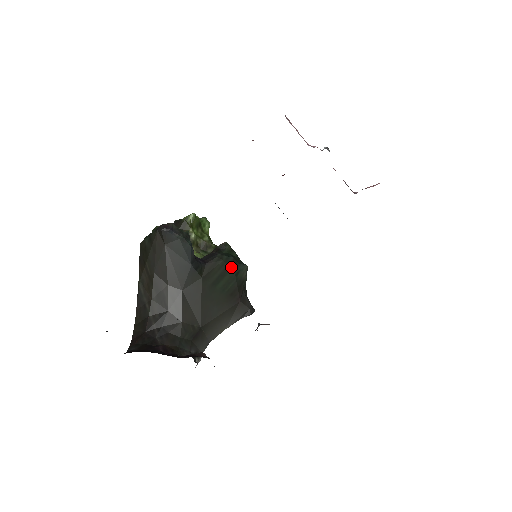
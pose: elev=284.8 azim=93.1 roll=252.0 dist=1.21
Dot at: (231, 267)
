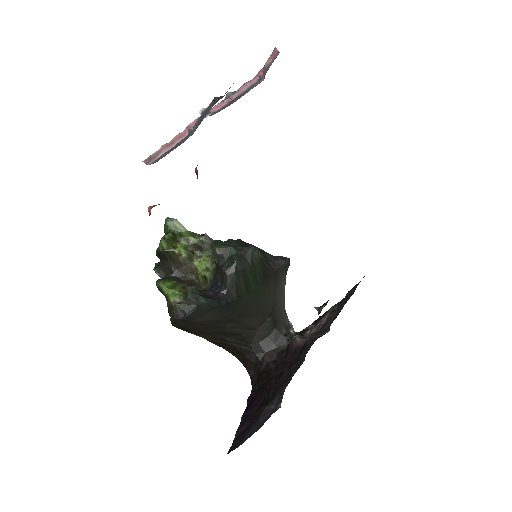
Dot at: (244, 267)
